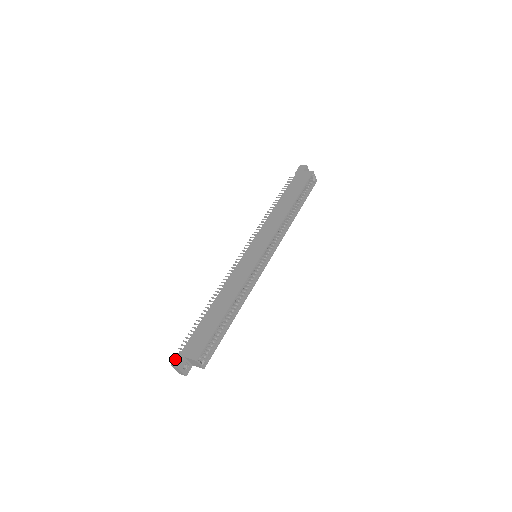
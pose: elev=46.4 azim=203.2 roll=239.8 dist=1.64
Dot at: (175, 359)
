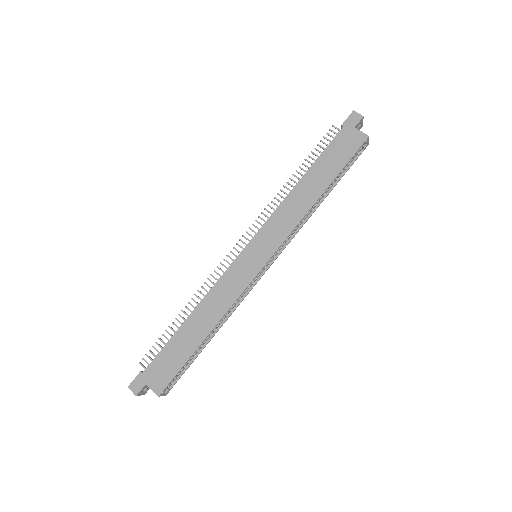
Dot at: (134, 381)
